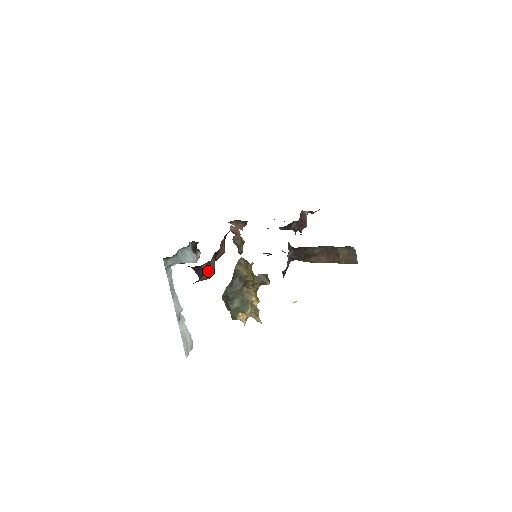
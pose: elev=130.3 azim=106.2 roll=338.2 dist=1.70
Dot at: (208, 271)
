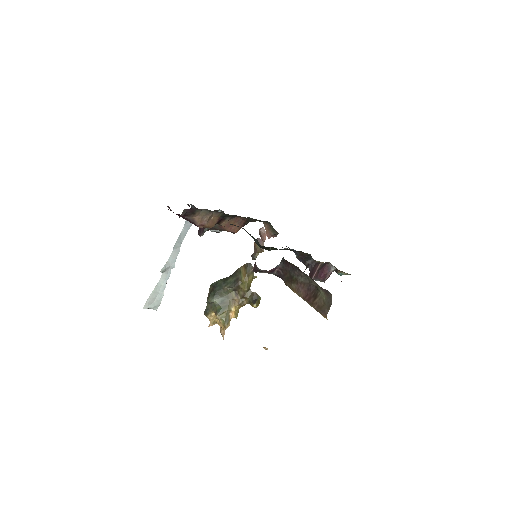
Dot at: (202, 218)
